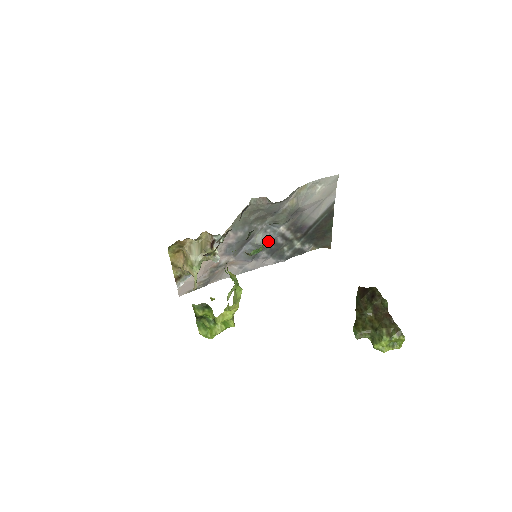
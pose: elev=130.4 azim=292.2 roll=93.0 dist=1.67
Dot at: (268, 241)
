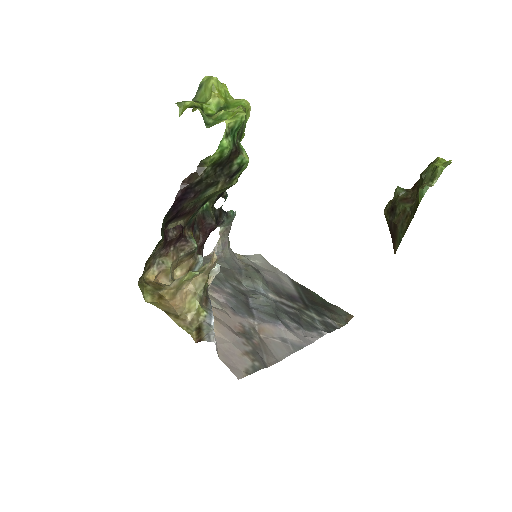
Dot at: occluded
